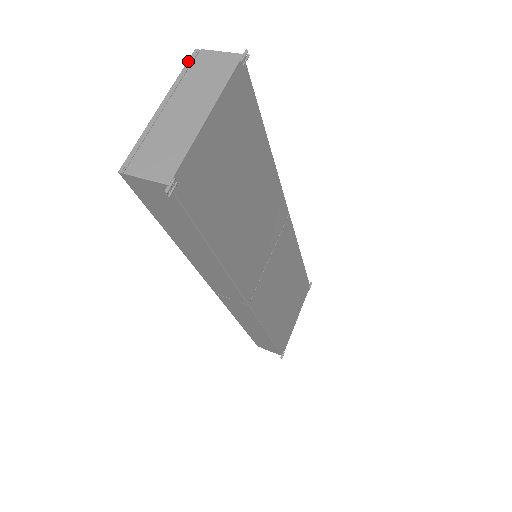
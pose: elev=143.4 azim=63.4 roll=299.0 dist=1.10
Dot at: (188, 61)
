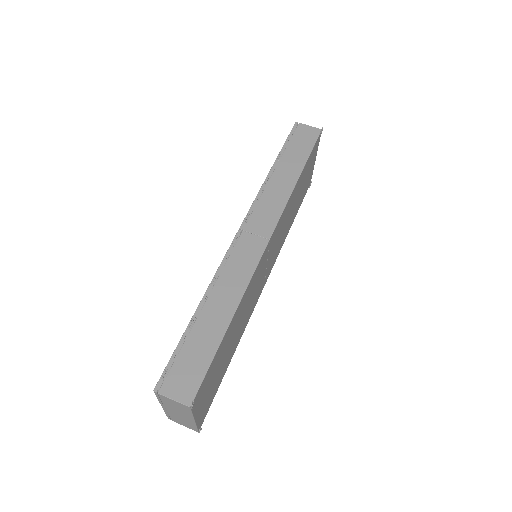
Dot at: occluded
